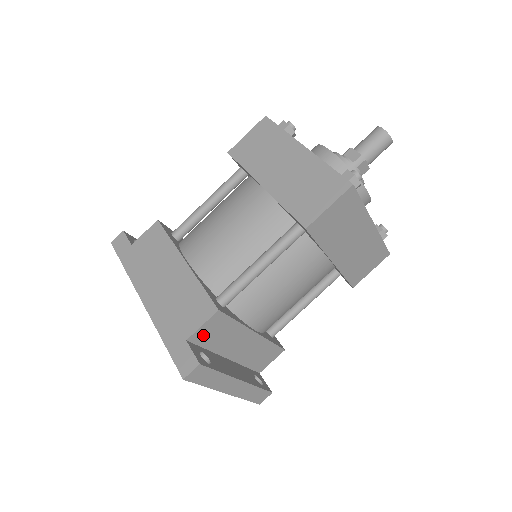
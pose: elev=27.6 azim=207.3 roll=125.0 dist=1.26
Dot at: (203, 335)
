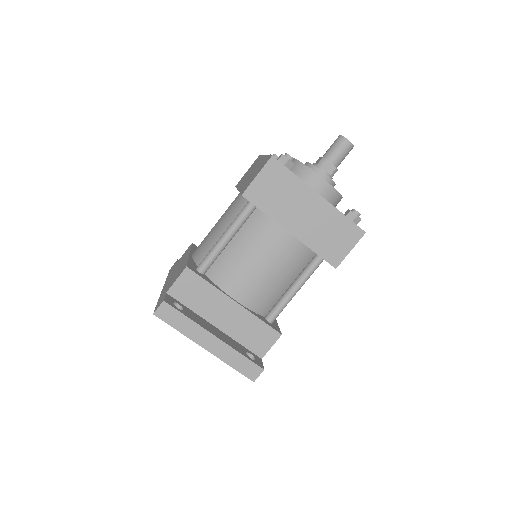
Dot at: (181, 291)
